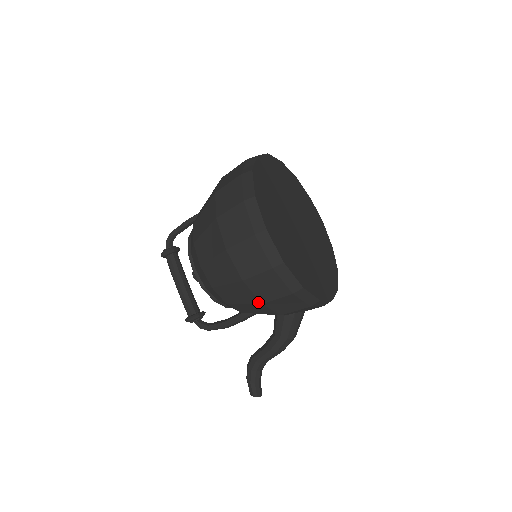
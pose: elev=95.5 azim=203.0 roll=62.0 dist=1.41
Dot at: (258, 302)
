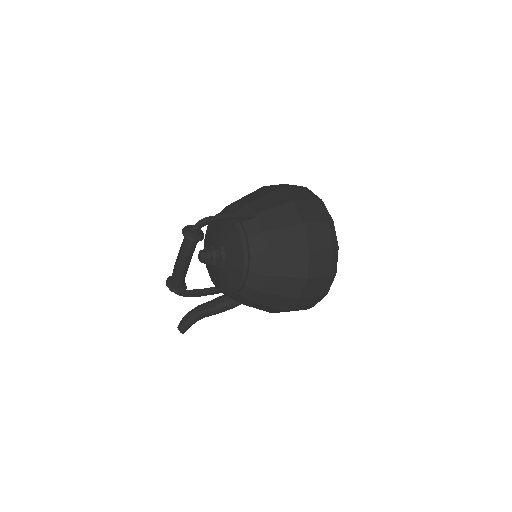
Dot at: (271, 312)
